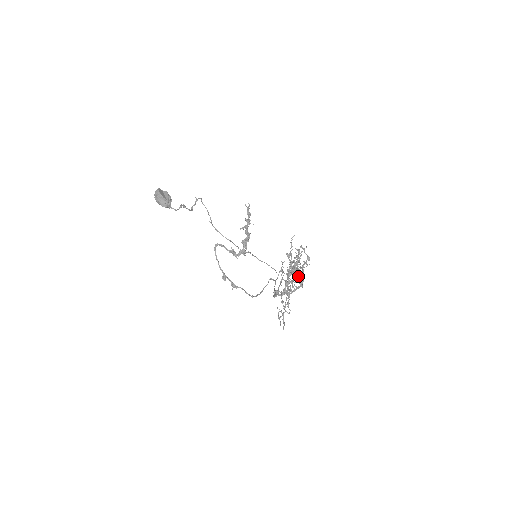
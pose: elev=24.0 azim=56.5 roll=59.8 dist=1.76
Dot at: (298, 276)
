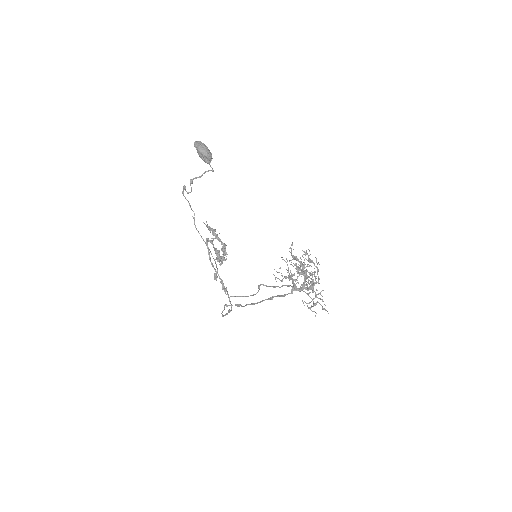
Dot at: (313, 274)
